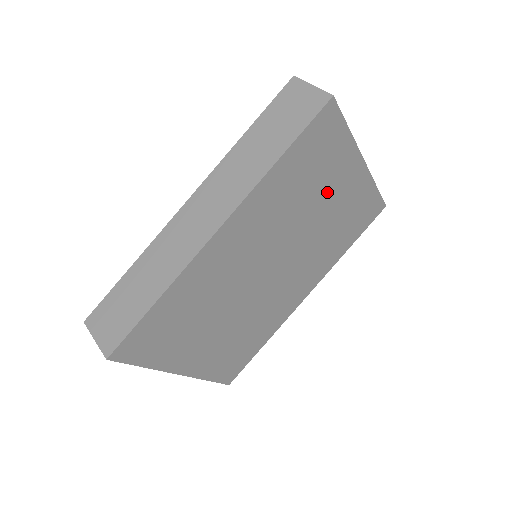
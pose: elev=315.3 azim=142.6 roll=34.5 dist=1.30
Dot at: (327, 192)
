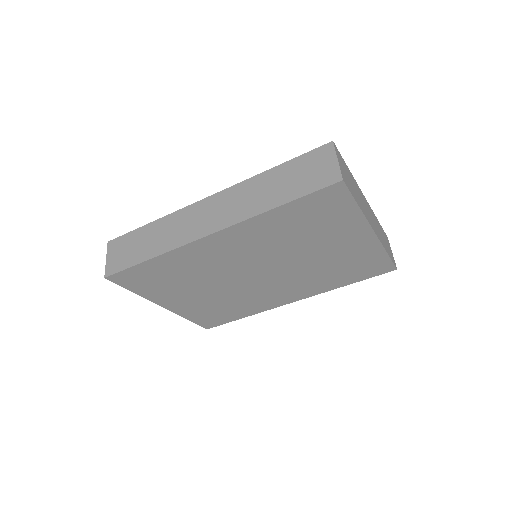
Dot at: (327, 241)
